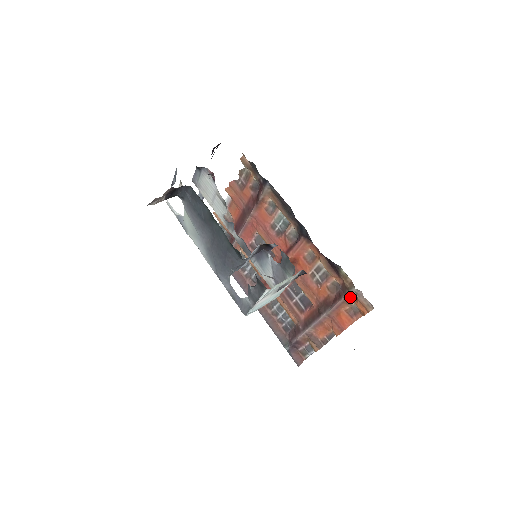
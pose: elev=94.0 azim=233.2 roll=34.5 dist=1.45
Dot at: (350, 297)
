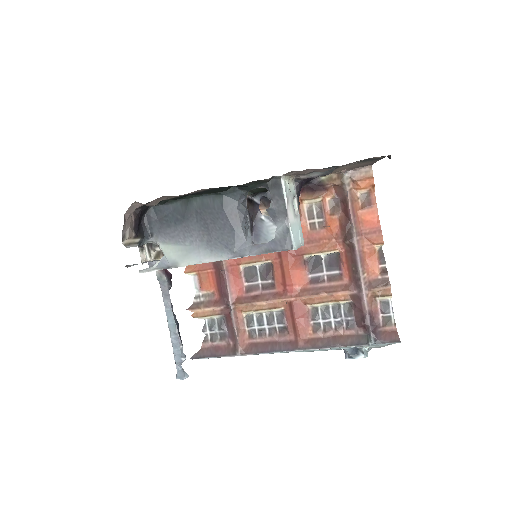
Dot at: (351, 190)
